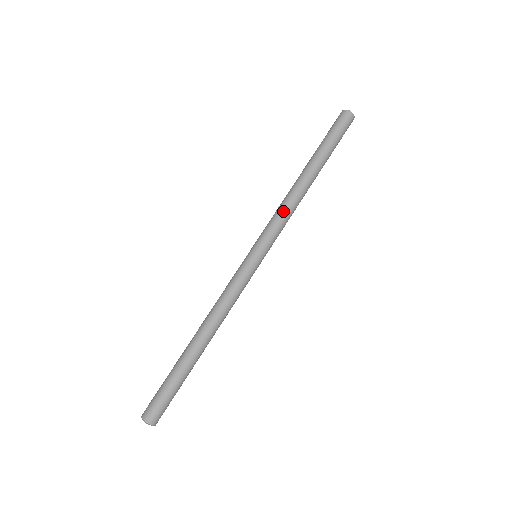
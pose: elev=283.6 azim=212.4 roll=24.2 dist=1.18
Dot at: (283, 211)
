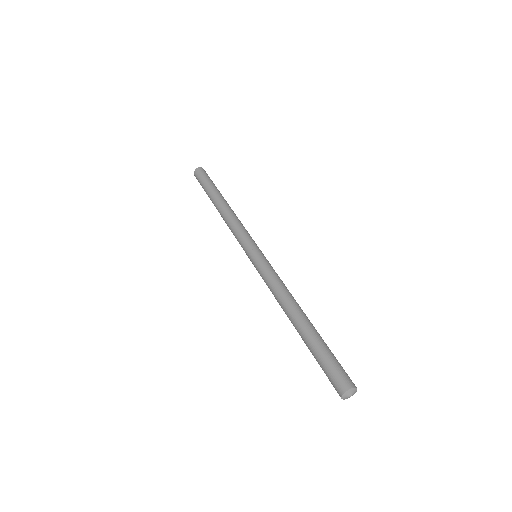
Dot at: (237, 223)
